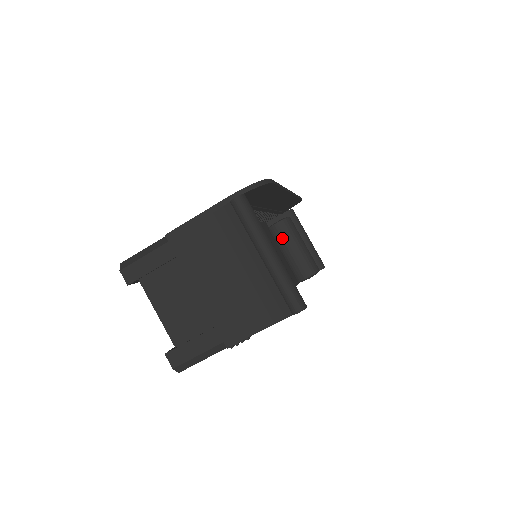
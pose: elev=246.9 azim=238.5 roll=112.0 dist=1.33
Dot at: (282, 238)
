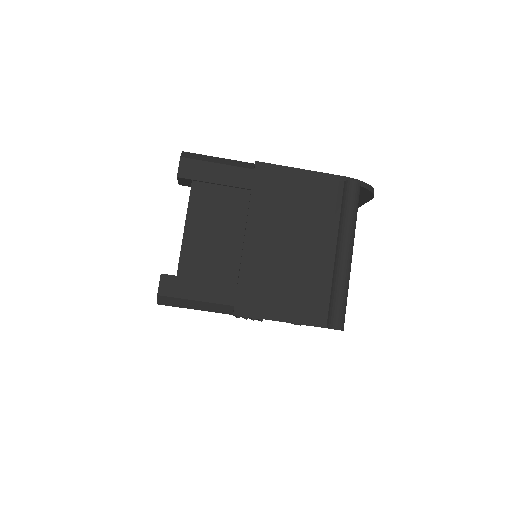
Dot at: occluded
